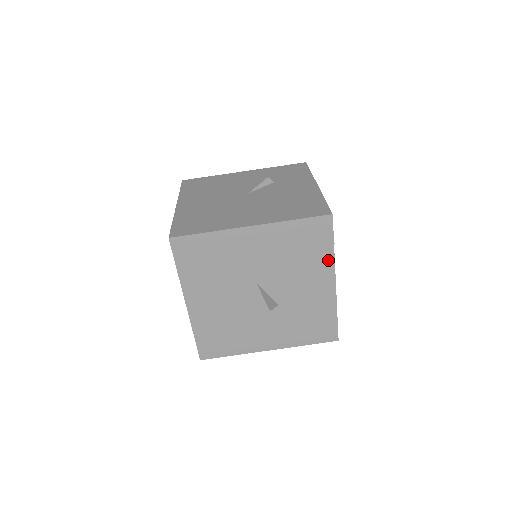
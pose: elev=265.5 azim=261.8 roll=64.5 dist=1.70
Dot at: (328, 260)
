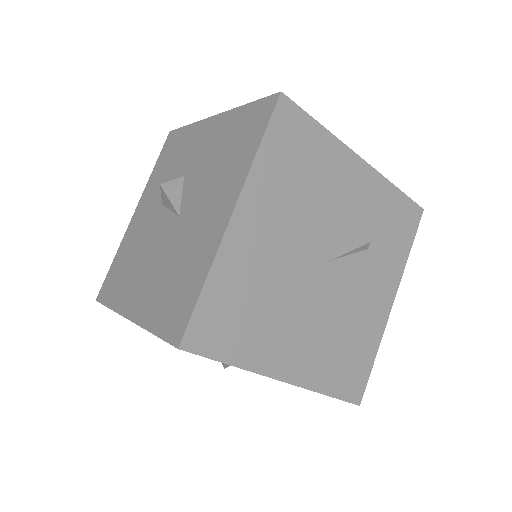
Dot at: occluded
